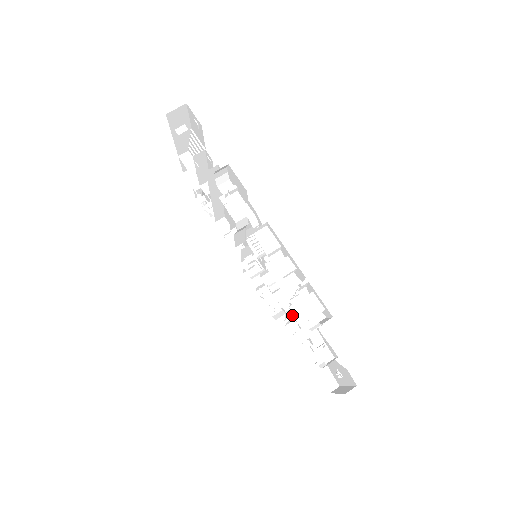
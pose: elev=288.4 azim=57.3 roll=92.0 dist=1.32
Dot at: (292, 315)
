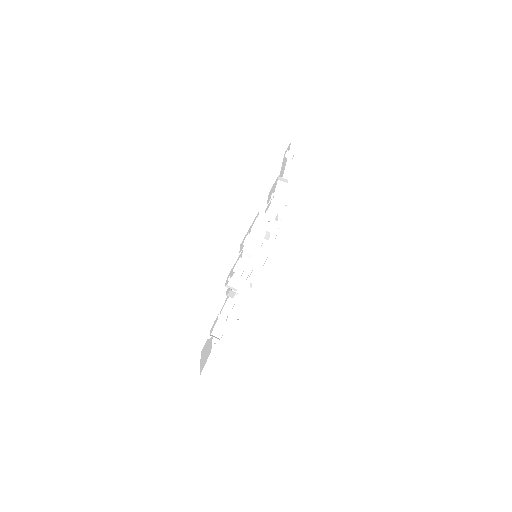
Dot at: occluded
